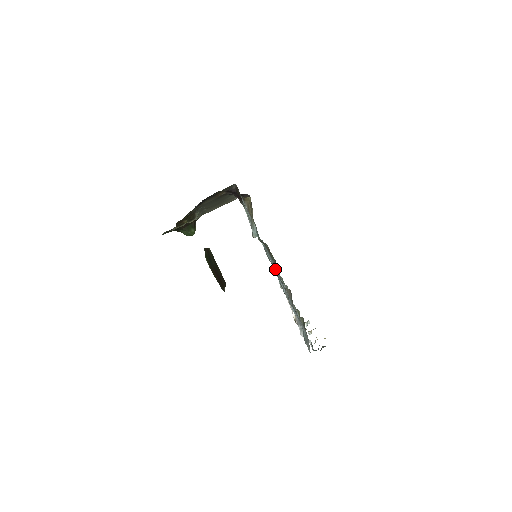
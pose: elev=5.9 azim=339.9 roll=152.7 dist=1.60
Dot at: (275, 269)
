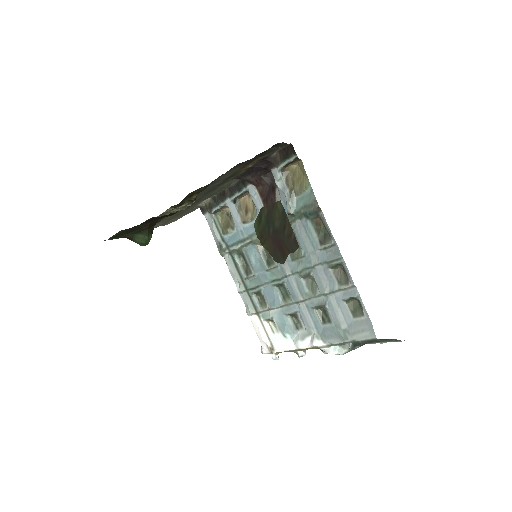
Dot at: (315, 250)
